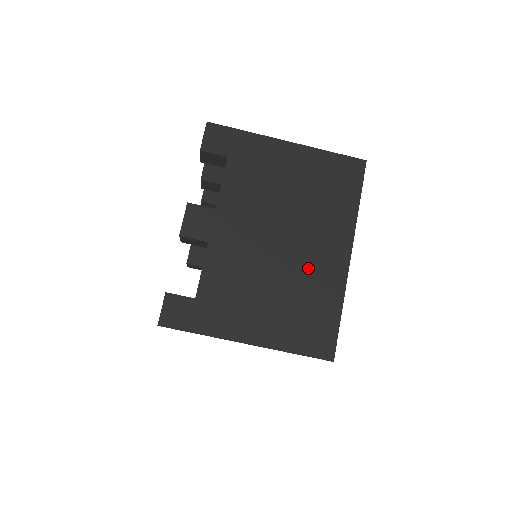
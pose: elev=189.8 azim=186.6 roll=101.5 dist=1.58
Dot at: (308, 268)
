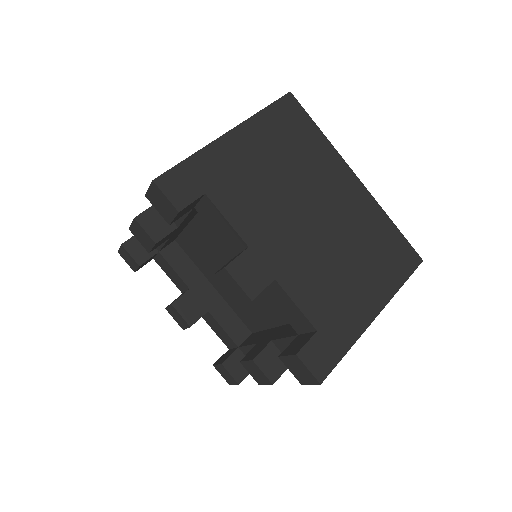
Dot at: (347, 217)
